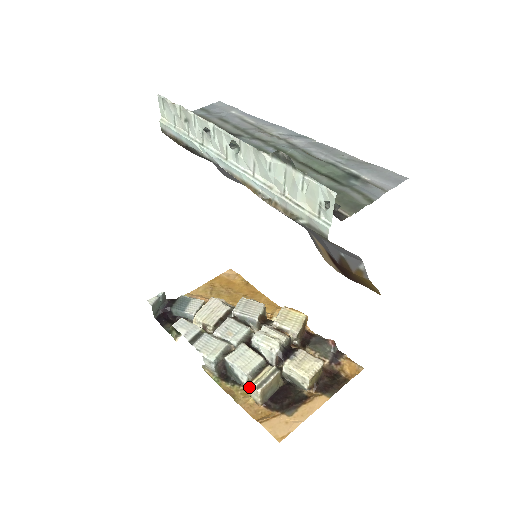
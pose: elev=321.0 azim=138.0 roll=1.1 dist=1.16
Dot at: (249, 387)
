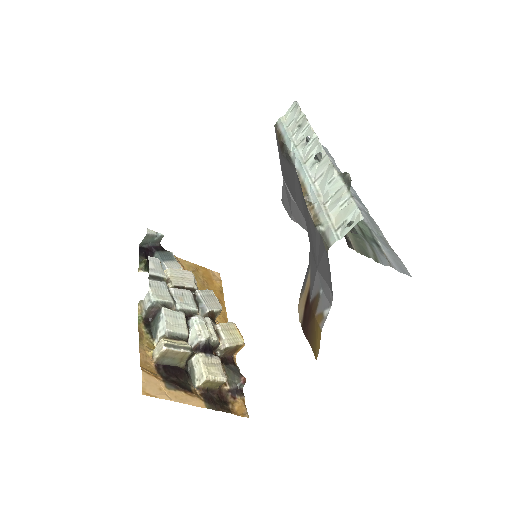
Dot at: (159, 341)
